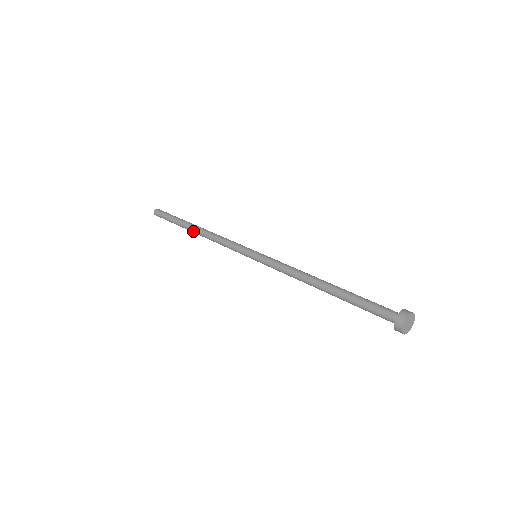
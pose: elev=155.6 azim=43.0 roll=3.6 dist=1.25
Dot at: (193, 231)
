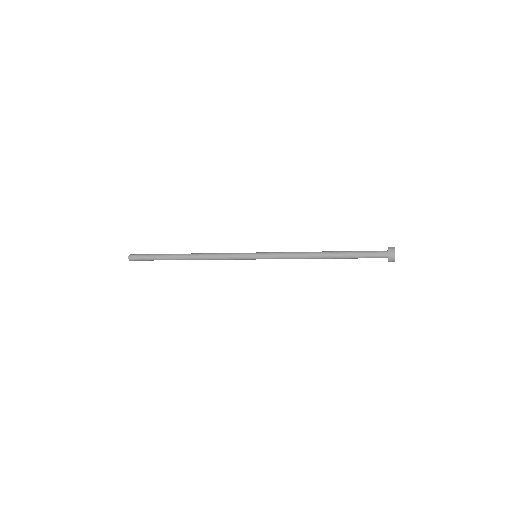
Dot at: (183, 259)
